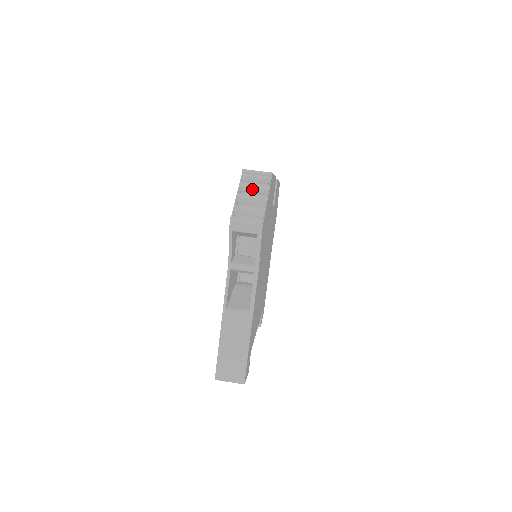
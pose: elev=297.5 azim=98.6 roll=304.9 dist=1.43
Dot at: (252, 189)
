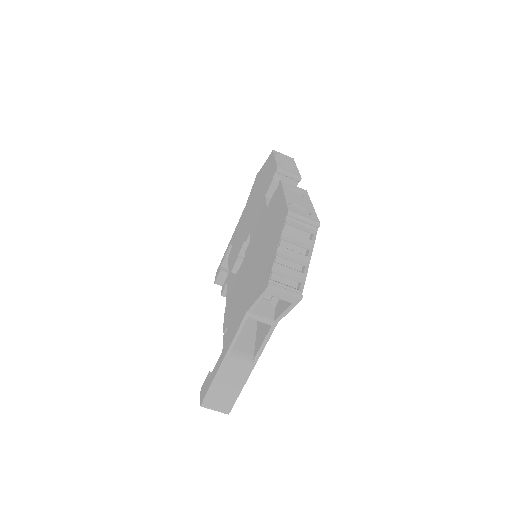
Dot at: (295, 241)
